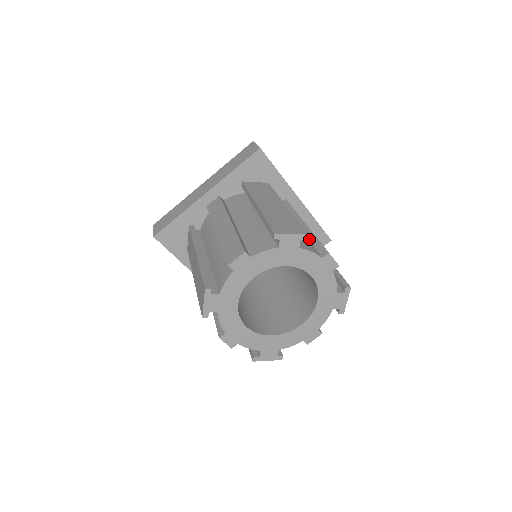
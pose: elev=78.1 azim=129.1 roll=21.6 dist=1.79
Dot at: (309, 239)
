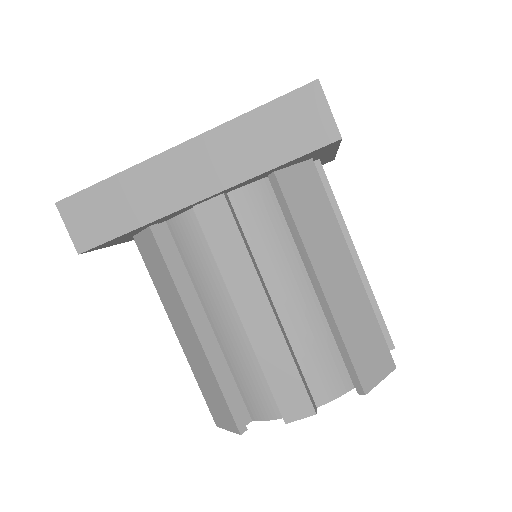
Dot at: occluded
